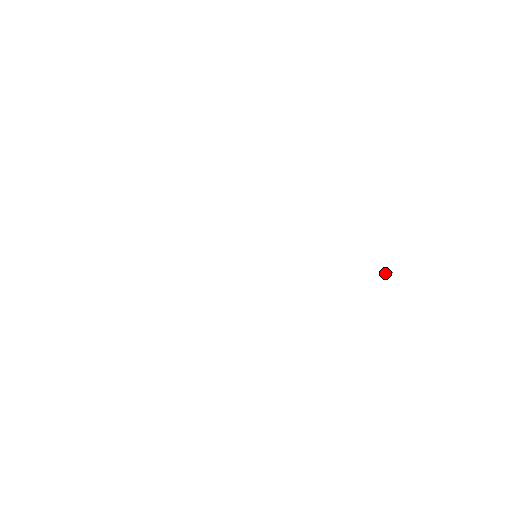
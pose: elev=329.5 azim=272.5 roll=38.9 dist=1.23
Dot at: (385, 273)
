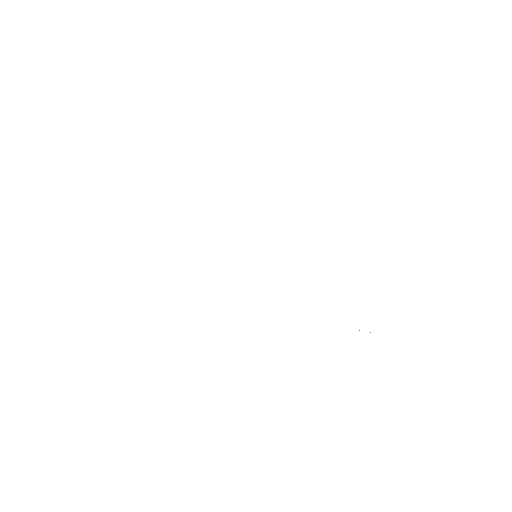
Dot at: occluded
